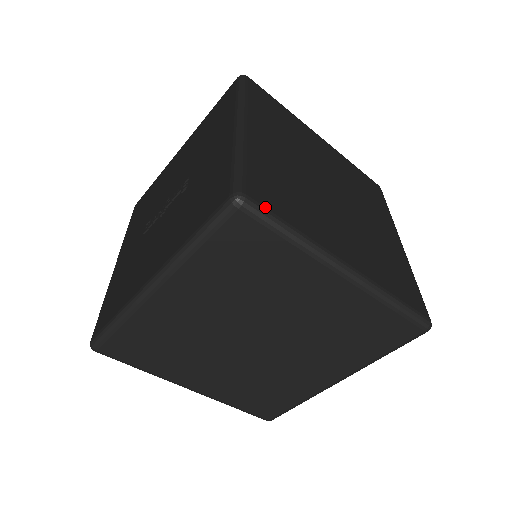
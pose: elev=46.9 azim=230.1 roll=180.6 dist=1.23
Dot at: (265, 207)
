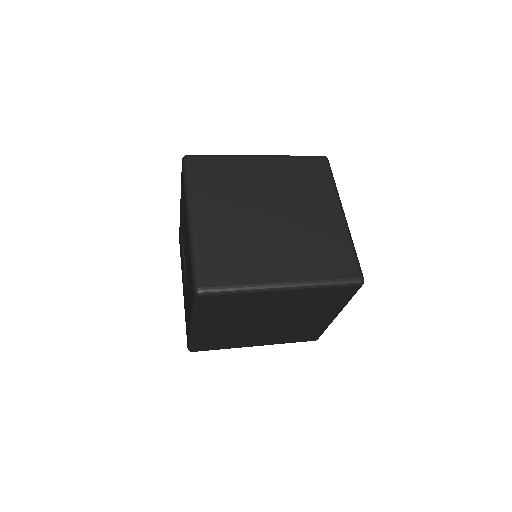
Dot at: occluded
